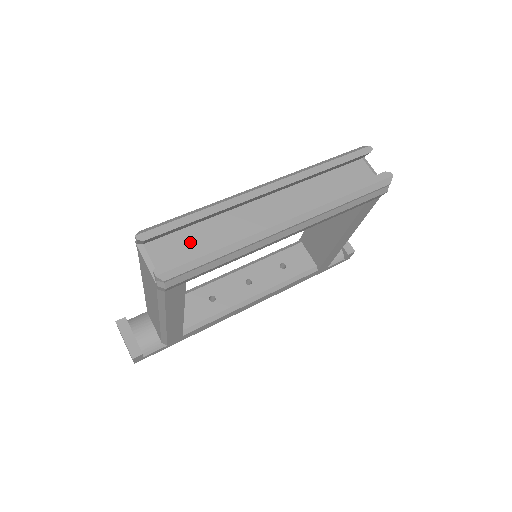
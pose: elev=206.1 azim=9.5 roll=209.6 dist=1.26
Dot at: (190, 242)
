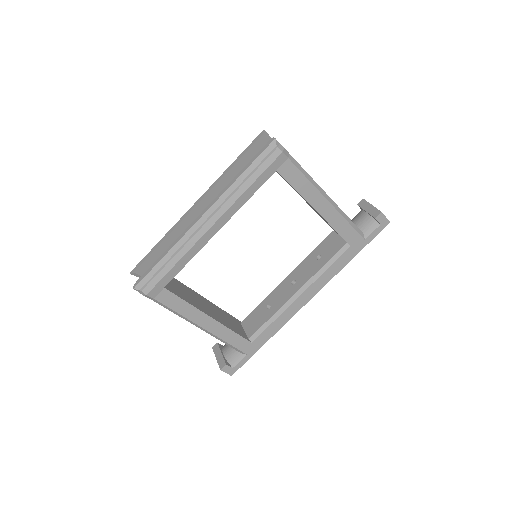
Dot at: occluded
